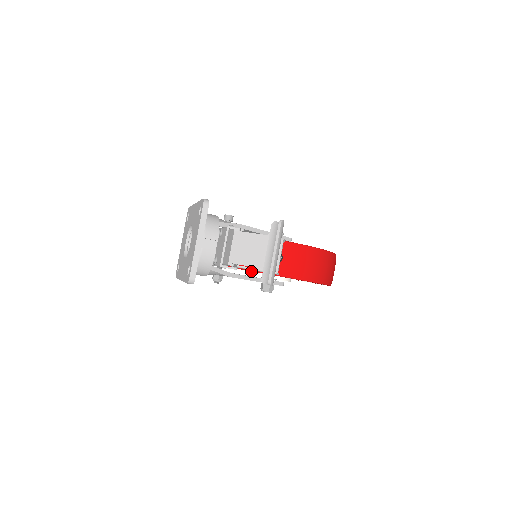
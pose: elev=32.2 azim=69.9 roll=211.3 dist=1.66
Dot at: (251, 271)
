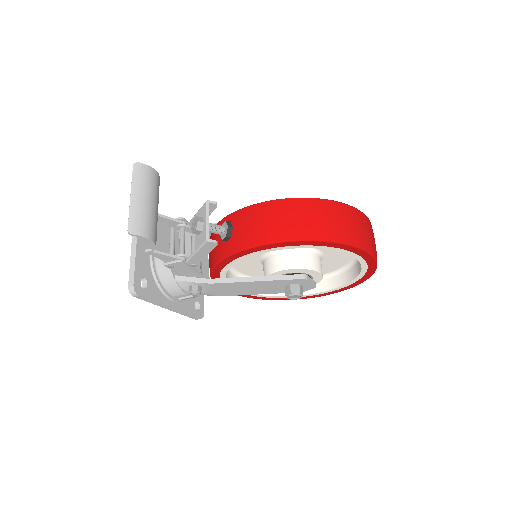
Dot at: occluded
